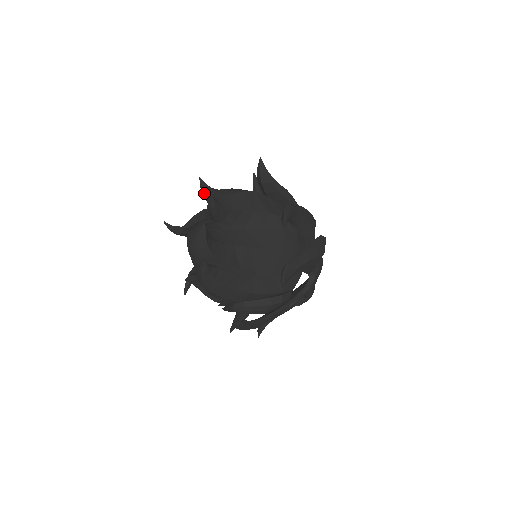
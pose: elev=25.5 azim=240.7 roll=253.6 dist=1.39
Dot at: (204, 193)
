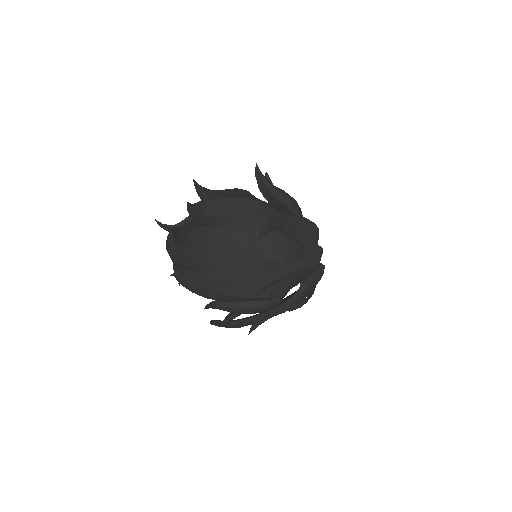
Dot at: (199, 194)
